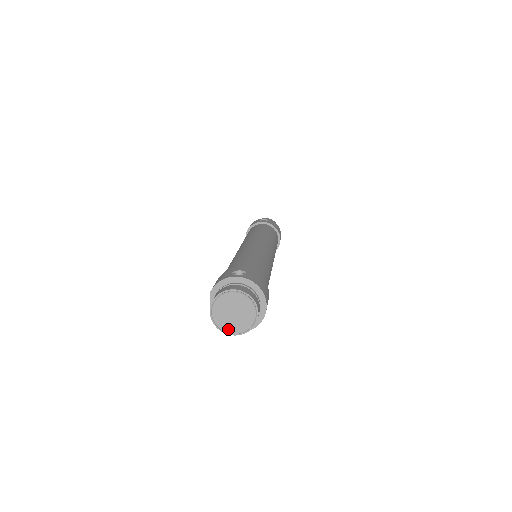
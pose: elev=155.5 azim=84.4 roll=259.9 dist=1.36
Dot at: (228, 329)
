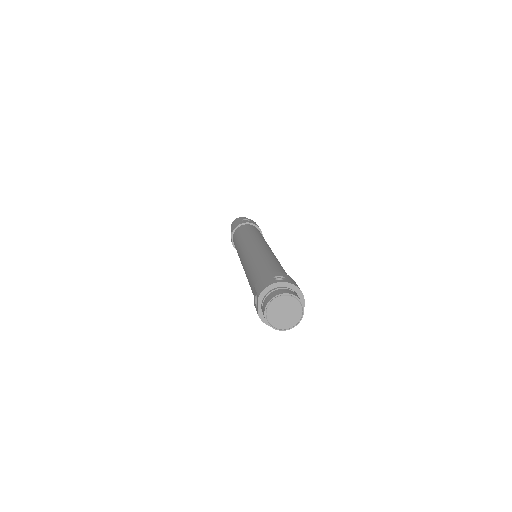
Dot at: (279, 326)
